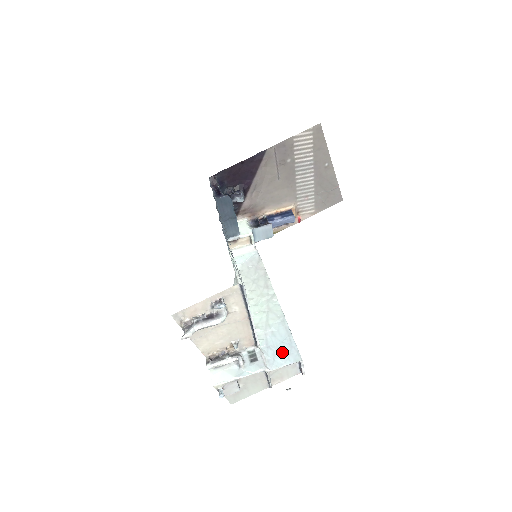
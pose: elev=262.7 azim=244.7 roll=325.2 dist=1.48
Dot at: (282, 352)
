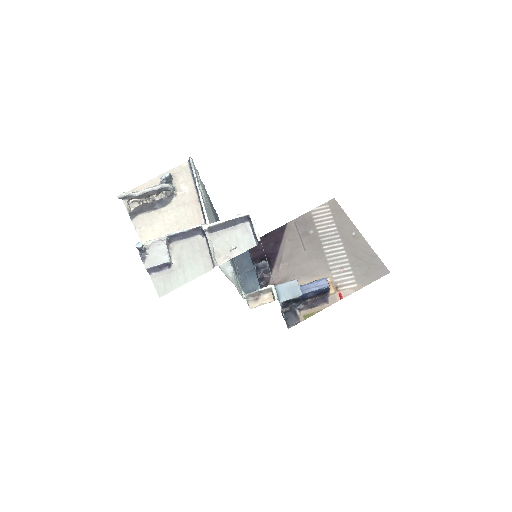
Dot at: occluded
